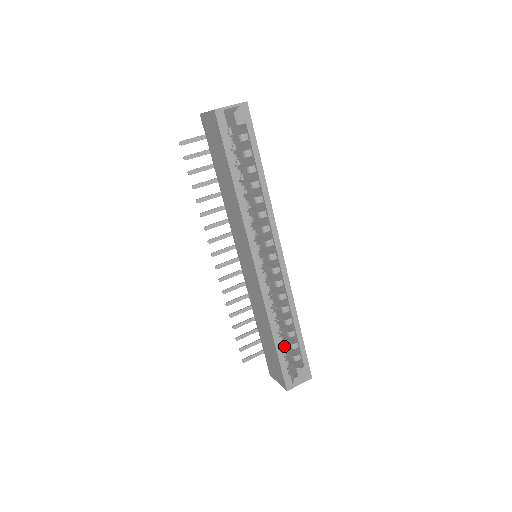
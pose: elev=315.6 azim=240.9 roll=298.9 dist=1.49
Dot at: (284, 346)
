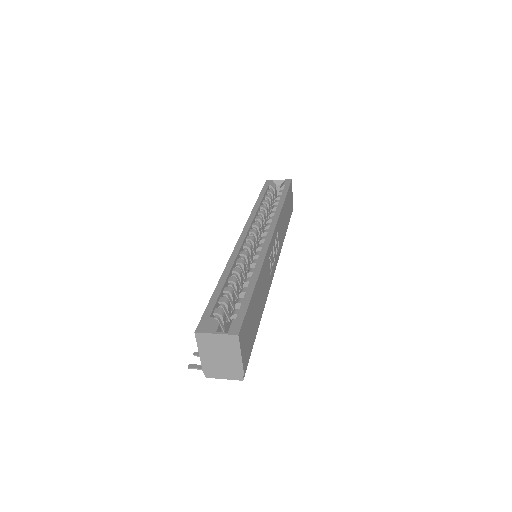
Dot at: (228, 301)
